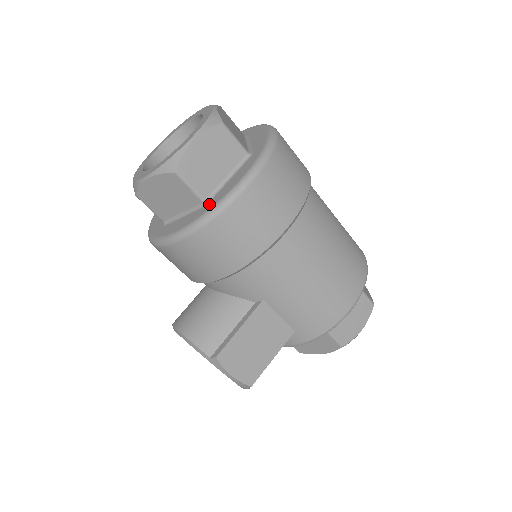
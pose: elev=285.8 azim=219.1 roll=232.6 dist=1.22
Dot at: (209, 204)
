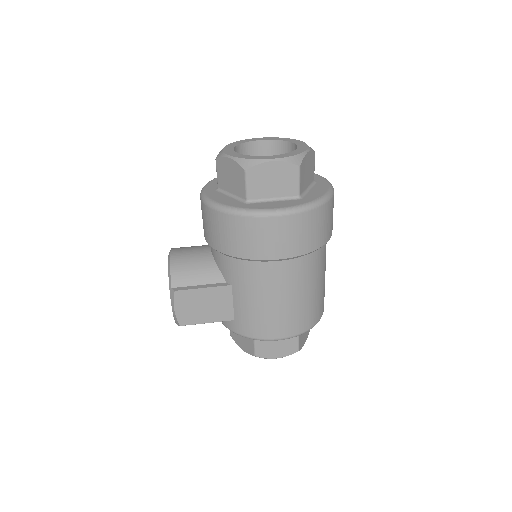
Dot at: (248, 205)
